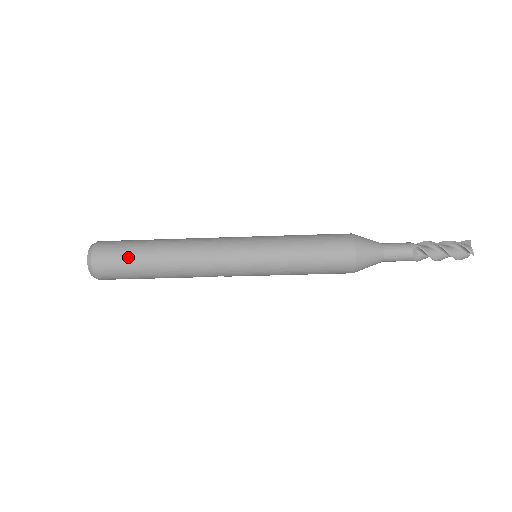
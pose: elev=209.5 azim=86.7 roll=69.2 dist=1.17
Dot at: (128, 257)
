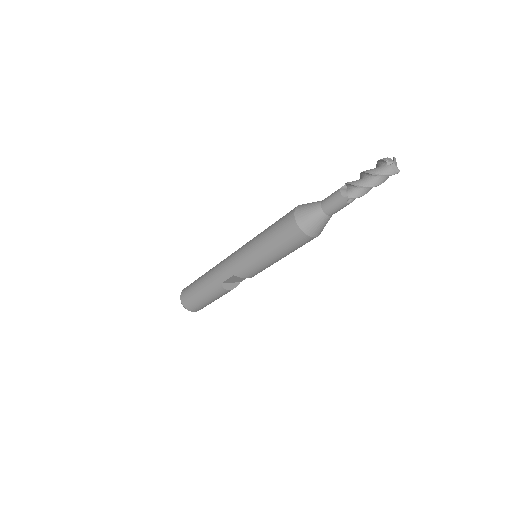
Dot at: (195, 282)
